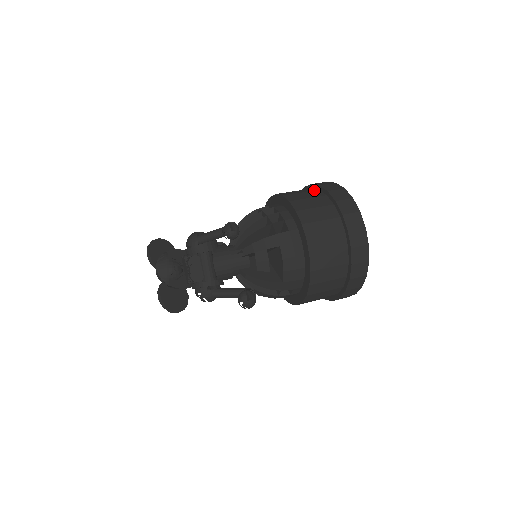
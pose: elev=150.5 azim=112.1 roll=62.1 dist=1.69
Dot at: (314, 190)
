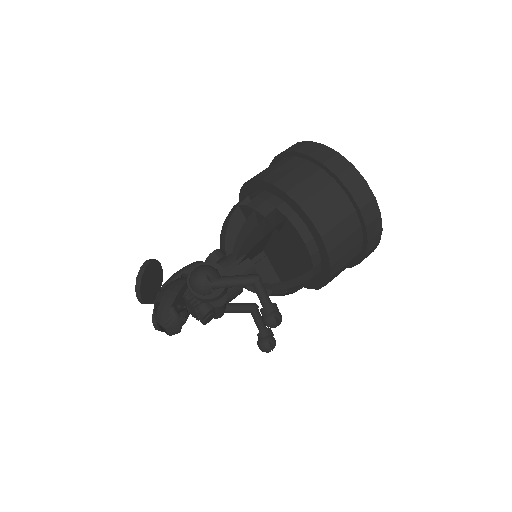
Dot at: (342, 196)
